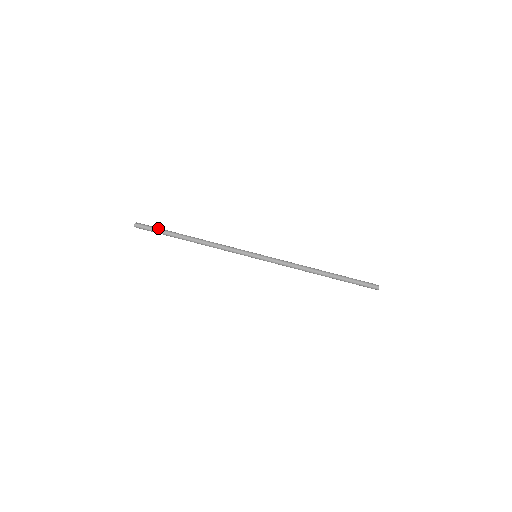
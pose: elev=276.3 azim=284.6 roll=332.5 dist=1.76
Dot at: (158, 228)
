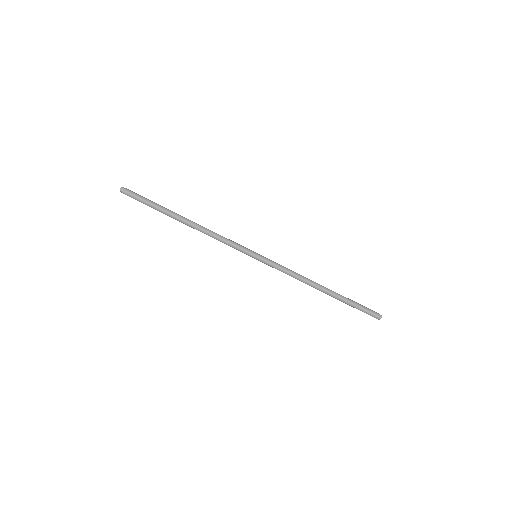
Dot at: occluded
